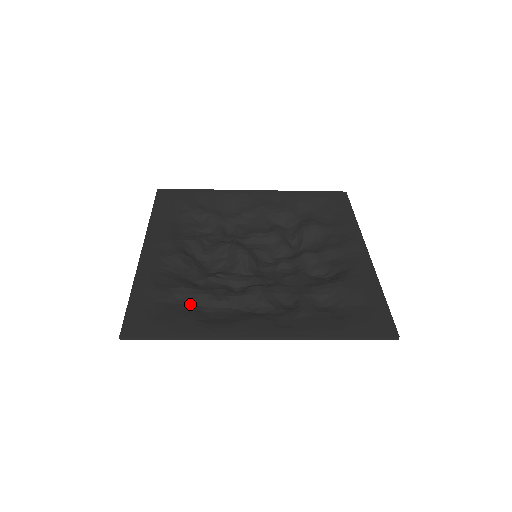
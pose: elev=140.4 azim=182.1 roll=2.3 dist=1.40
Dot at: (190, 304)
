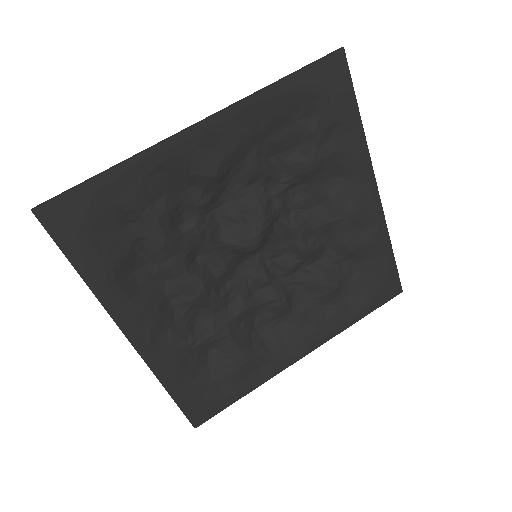
Dot at: (140, 238)
